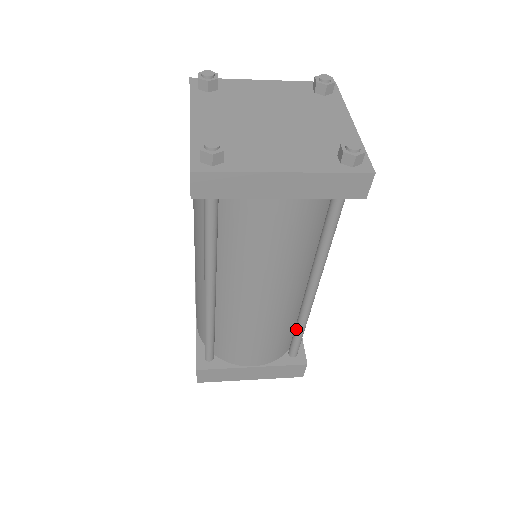
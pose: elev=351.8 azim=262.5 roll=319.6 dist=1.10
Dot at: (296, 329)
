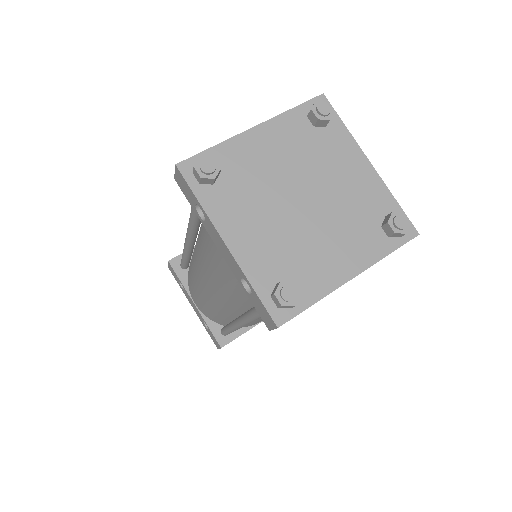
Dot at: occluded
